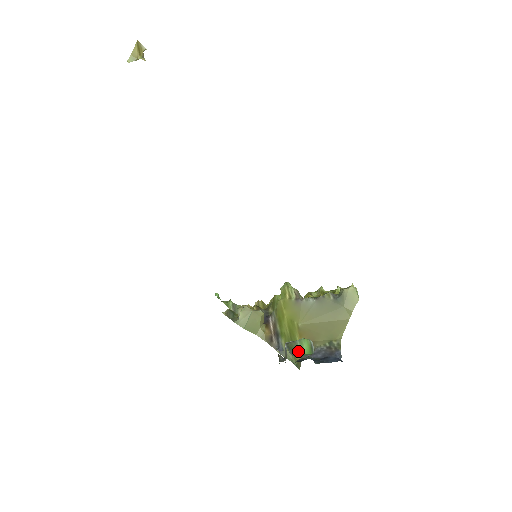
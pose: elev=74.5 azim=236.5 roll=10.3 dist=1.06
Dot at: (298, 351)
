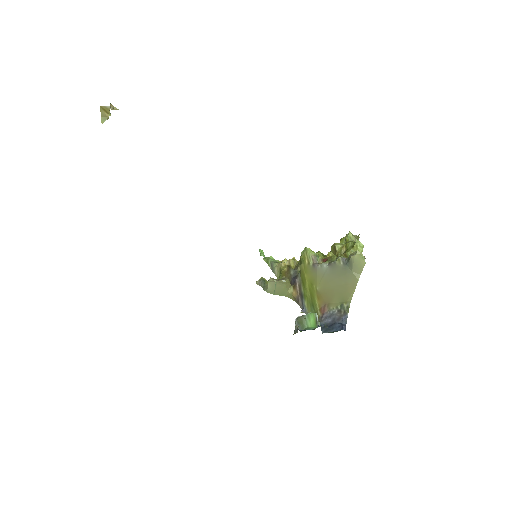
Dot at: (306, 325)
